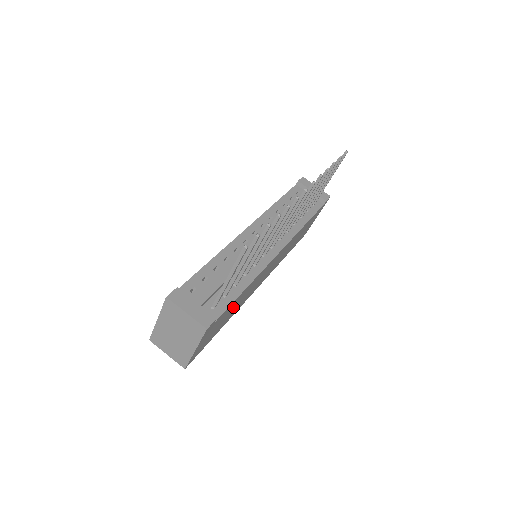
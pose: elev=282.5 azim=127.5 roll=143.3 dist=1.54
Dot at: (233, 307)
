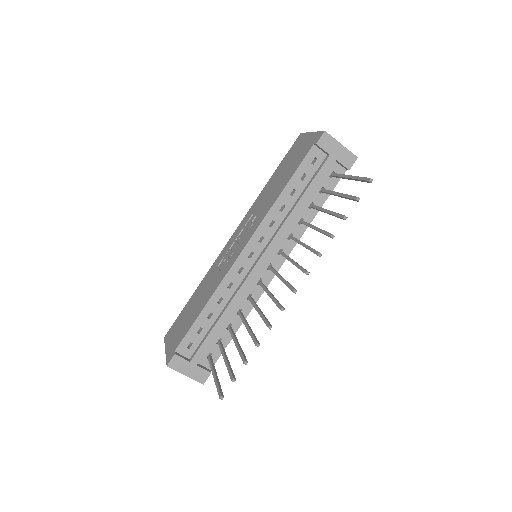
Dot at: occluded
